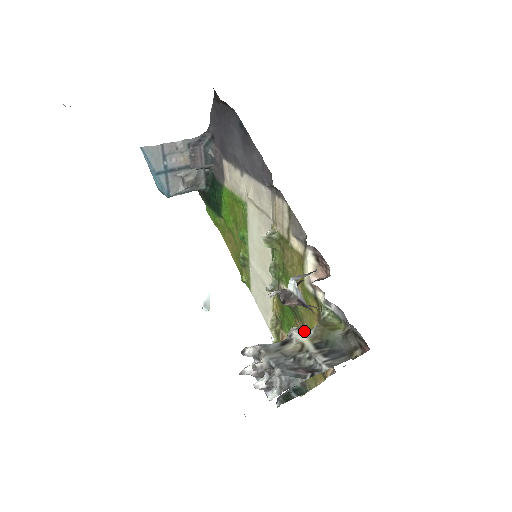
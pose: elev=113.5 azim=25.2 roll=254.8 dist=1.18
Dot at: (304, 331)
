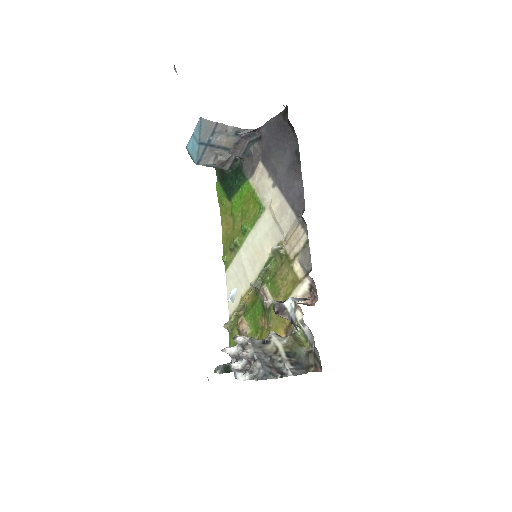
Dot at: (280, 338)
